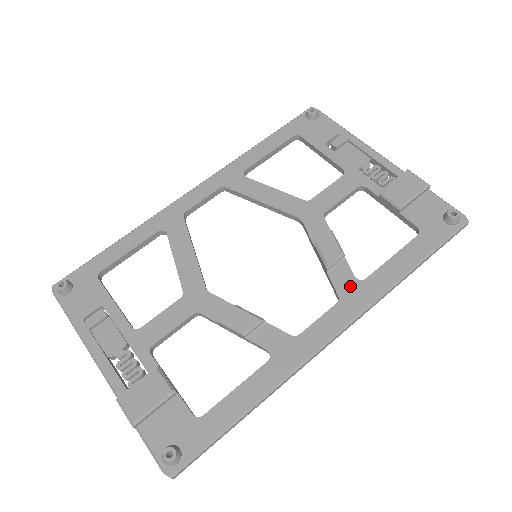
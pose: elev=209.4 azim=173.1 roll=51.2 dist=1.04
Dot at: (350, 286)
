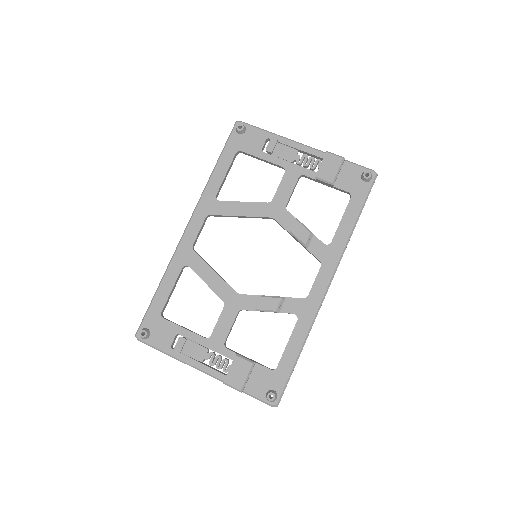
Dot at: (324, 251)
